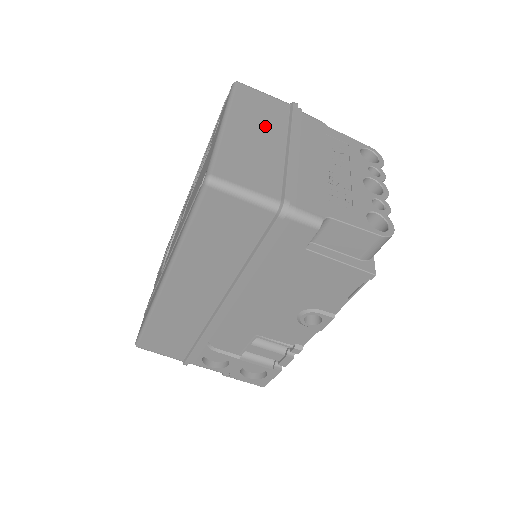
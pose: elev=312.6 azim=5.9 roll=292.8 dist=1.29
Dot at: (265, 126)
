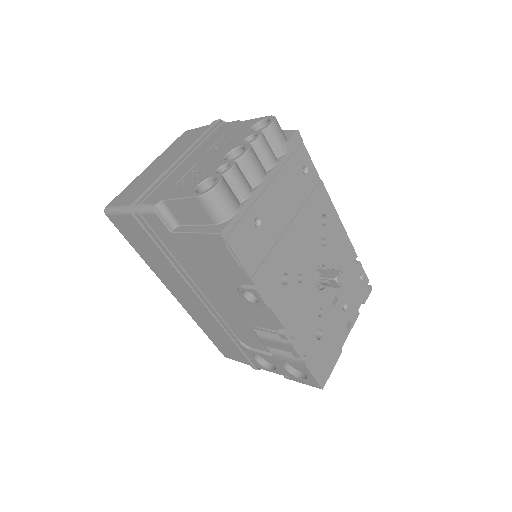
Dot at: (174, 154)
